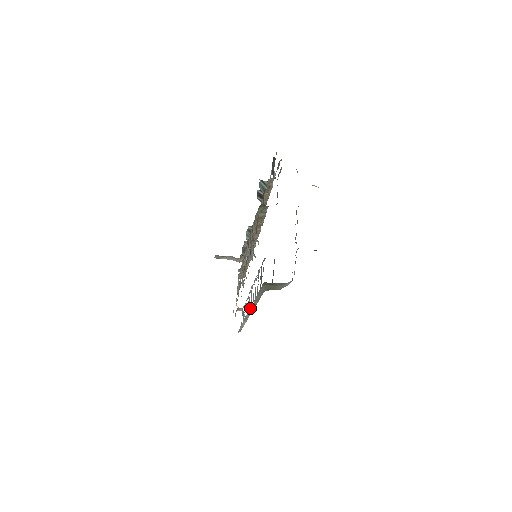
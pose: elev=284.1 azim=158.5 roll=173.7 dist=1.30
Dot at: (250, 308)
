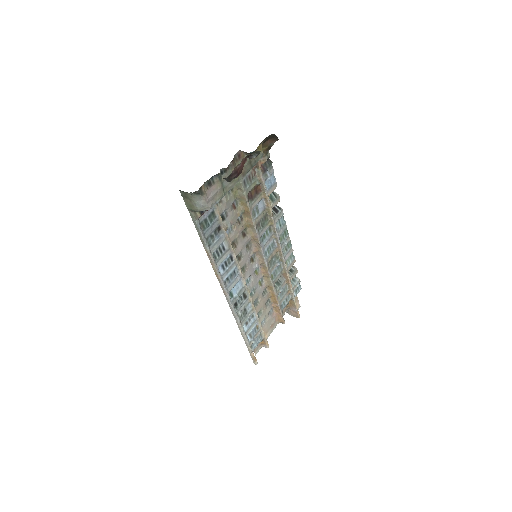
Dot at: (229, 289)
